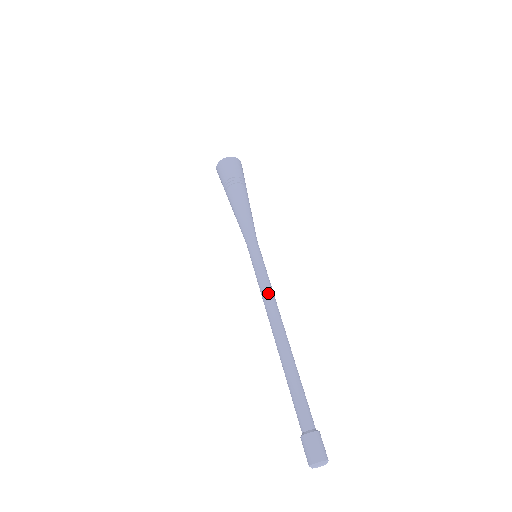
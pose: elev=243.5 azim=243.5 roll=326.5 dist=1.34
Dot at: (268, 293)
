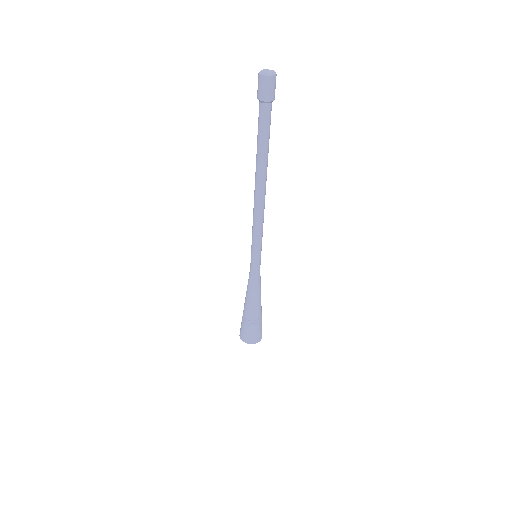
Dot at: occluded
